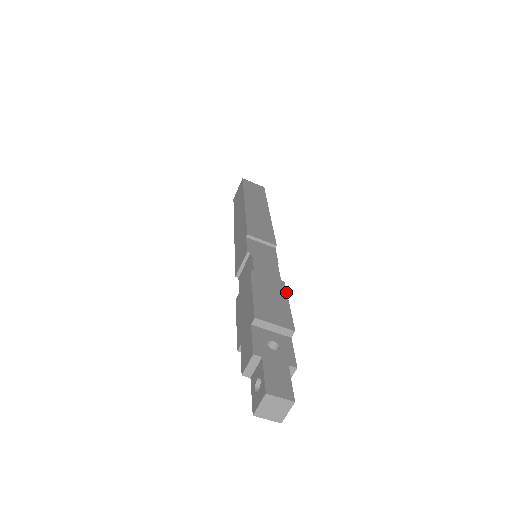
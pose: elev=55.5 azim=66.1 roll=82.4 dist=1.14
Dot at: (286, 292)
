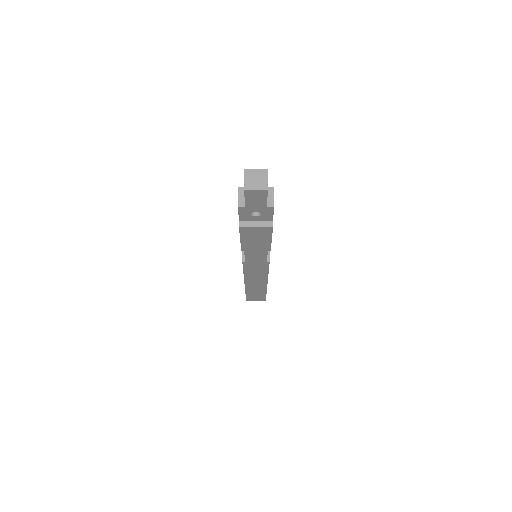
Dot at: occluded
